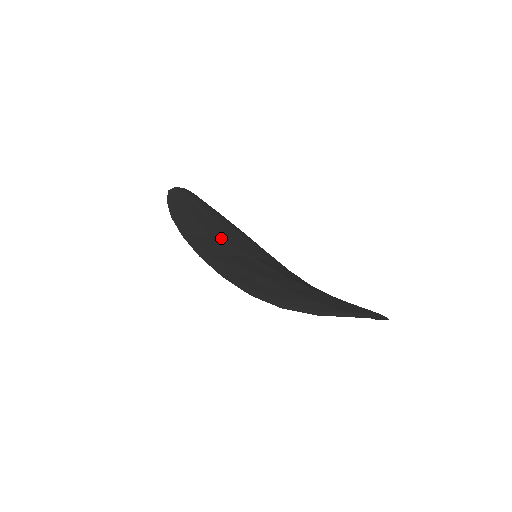
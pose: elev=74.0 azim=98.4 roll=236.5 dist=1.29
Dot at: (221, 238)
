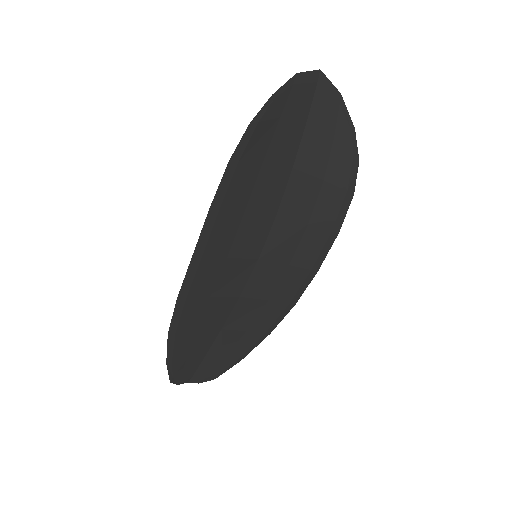
Dot at: (222, 293)
